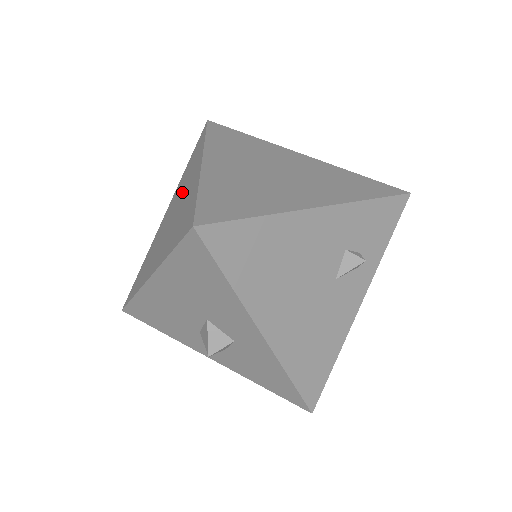
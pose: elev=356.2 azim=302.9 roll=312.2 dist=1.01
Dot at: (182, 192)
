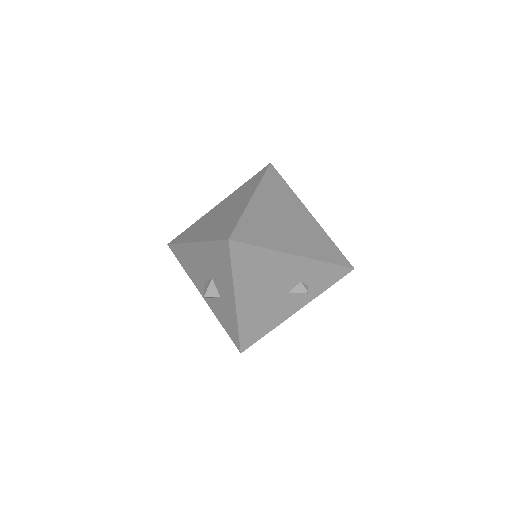
Dot at: (234, 203)
